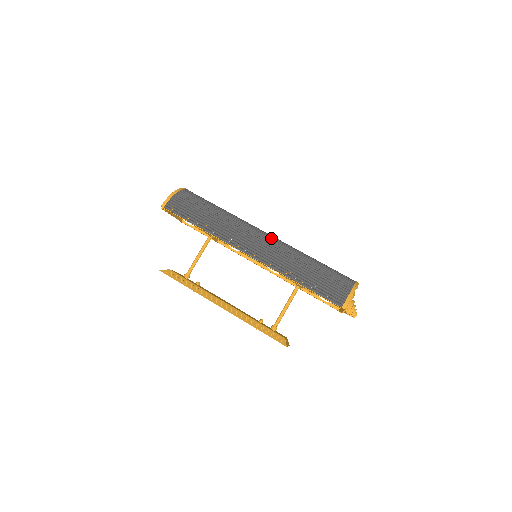
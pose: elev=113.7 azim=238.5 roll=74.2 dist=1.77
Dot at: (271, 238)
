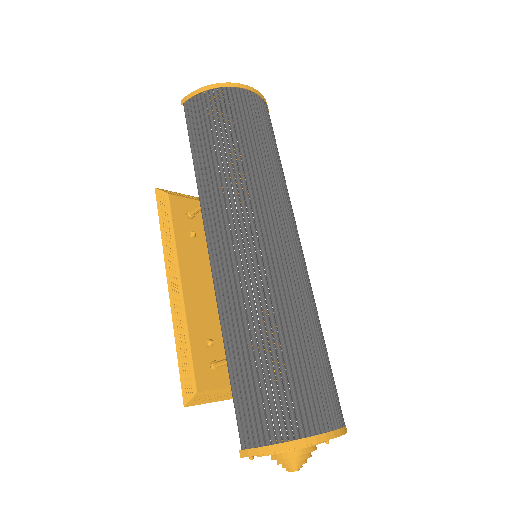
Dot at: (264, 251)
